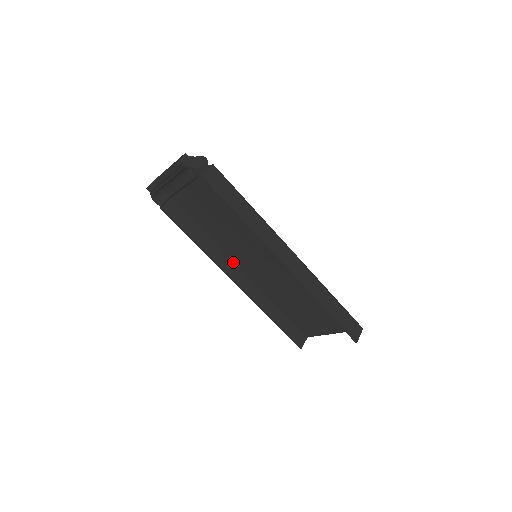
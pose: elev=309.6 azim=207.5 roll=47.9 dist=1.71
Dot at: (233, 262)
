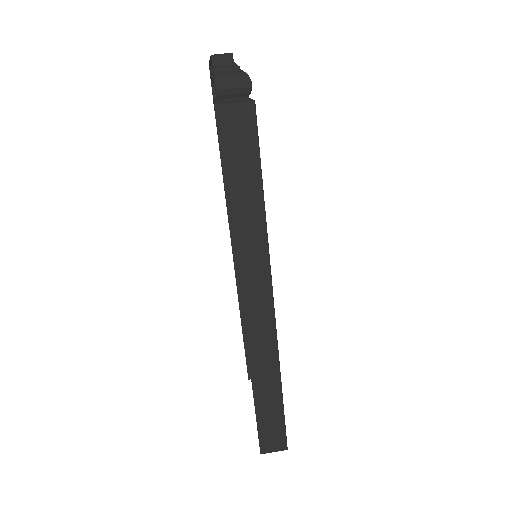
Dot at: occluded
